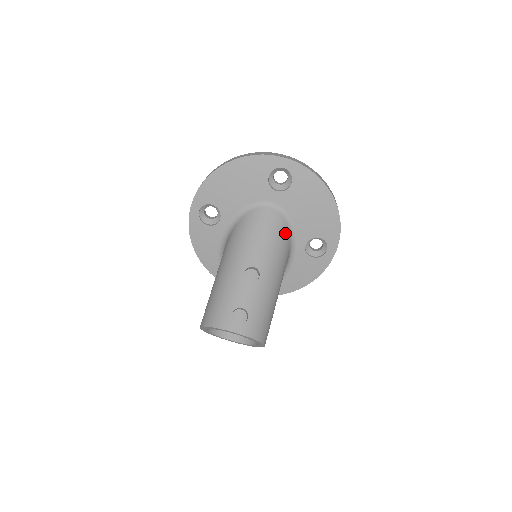
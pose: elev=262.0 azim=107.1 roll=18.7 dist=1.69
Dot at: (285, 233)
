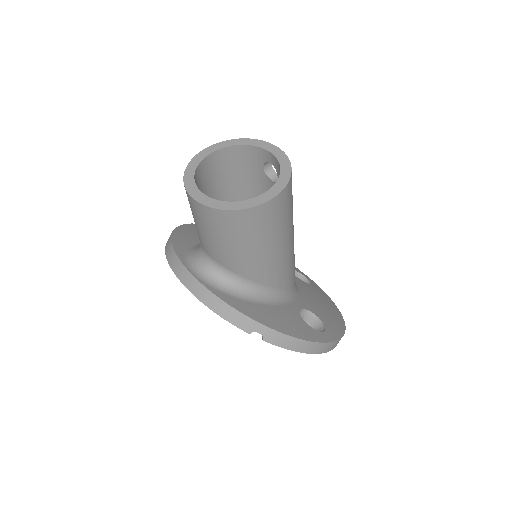
Dot at: occluded
